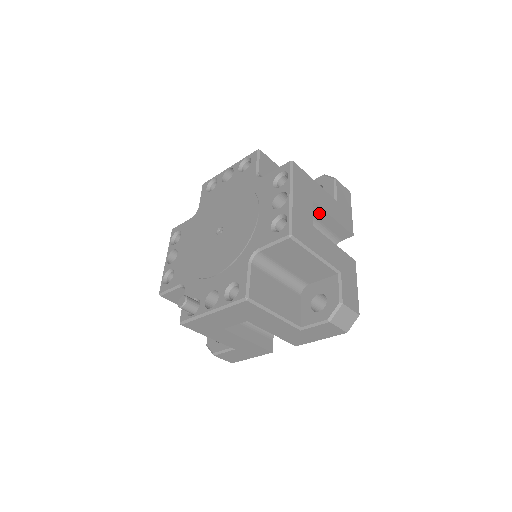
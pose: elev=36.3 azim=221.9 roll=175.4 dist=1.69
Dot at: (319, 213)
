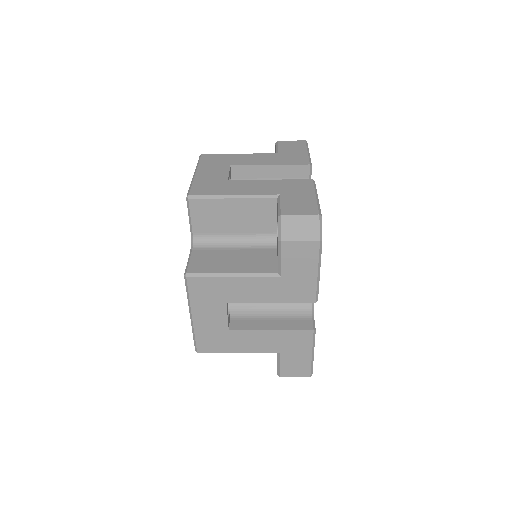
Dot at: occluded
